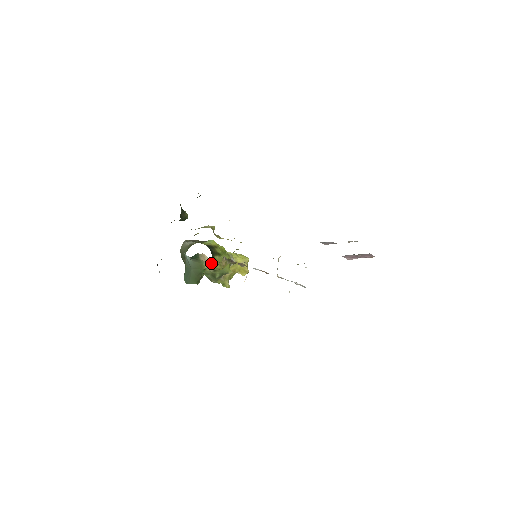
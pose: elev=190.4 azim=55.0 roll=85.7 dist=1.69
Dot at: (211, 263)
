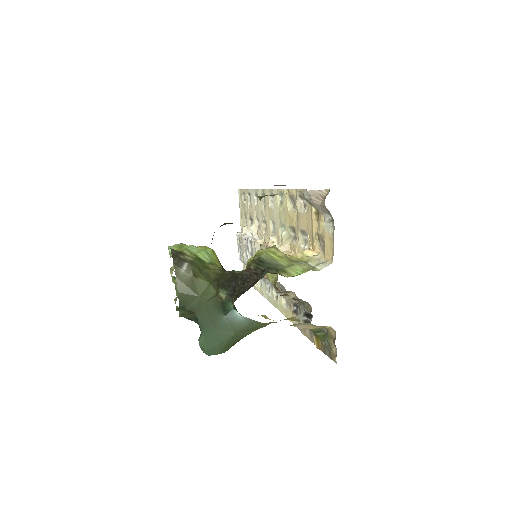
Dot at: (311, 328)
